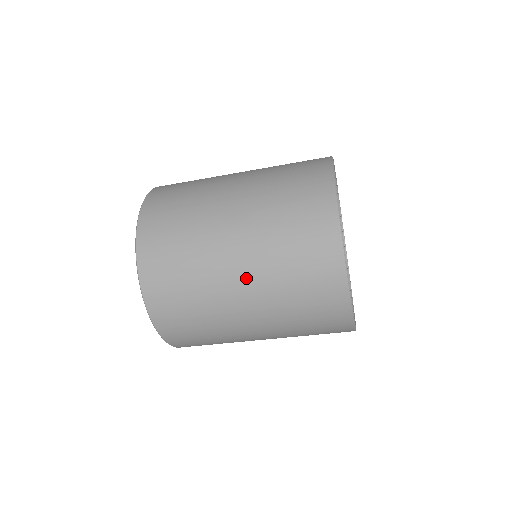
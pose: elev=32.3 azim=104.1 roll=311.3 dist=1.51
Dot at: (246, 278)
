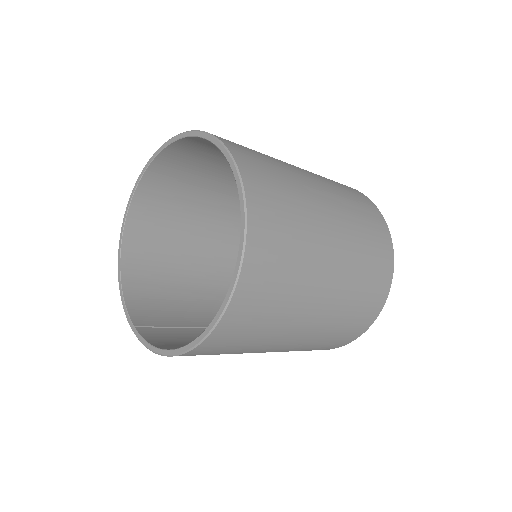
Dot at: (319, 317)
